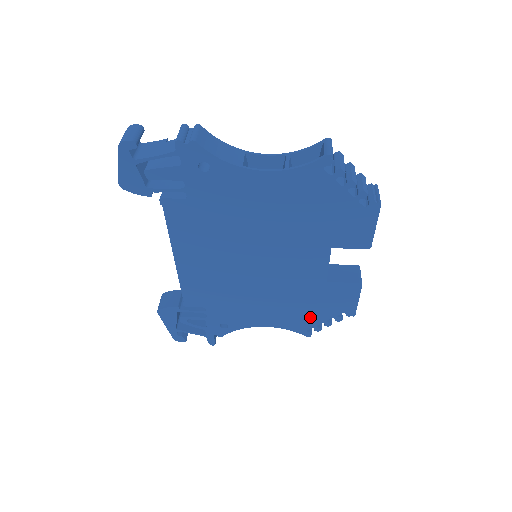
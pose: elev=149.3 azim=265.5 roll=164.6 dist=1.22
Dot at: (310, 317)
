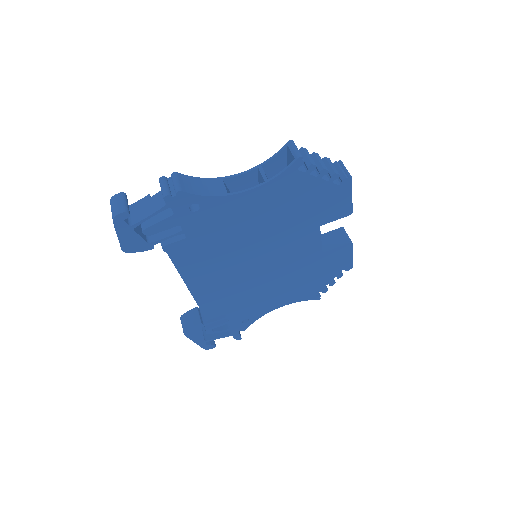
Dot at: (316, 284)
